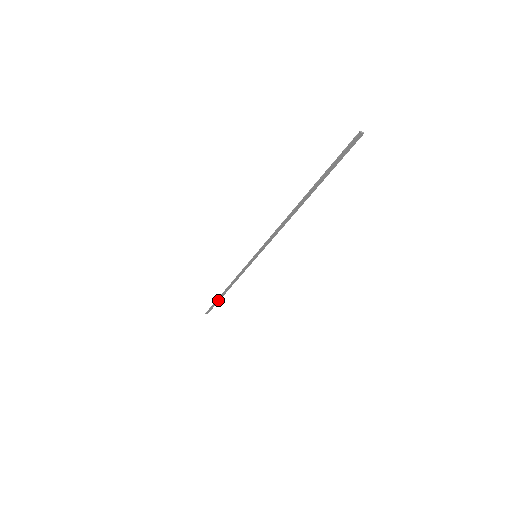
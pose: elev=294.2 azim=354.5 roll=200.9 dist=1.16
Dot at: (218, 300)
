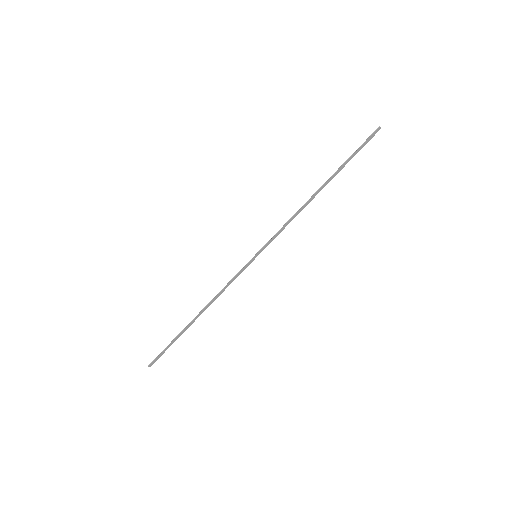
Dot at: (179, 335)
